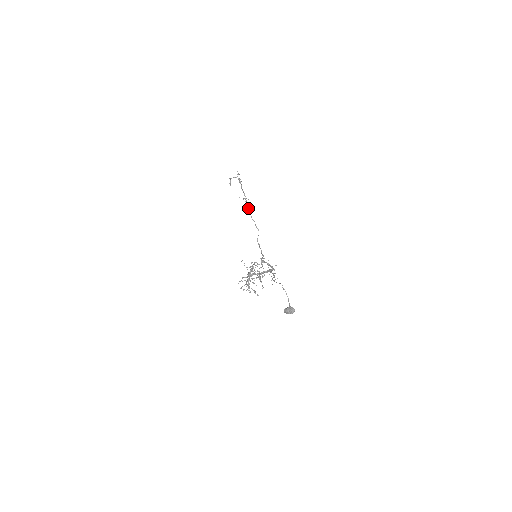
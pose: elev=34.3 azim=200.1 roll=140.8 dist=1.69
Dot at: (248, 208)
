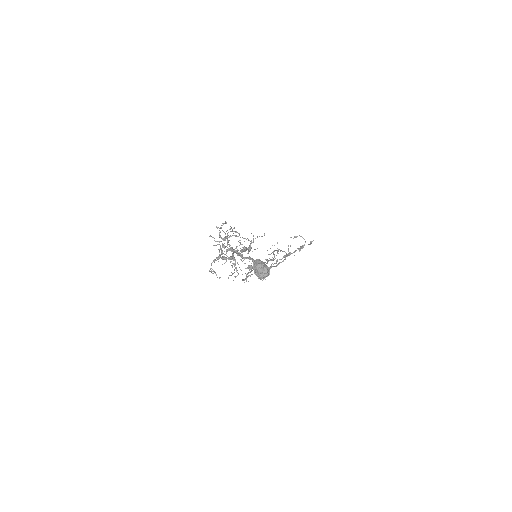
Dot at: (282, 258)
